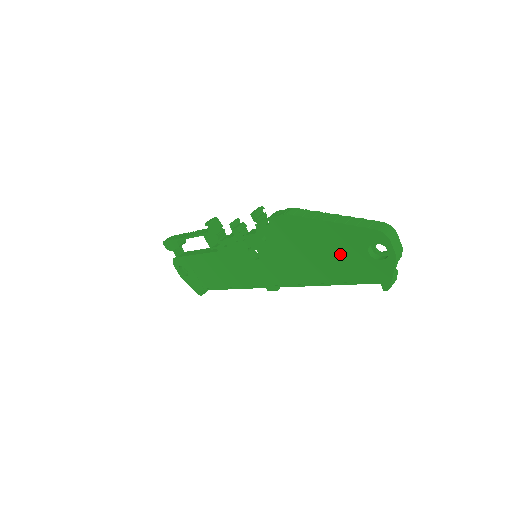
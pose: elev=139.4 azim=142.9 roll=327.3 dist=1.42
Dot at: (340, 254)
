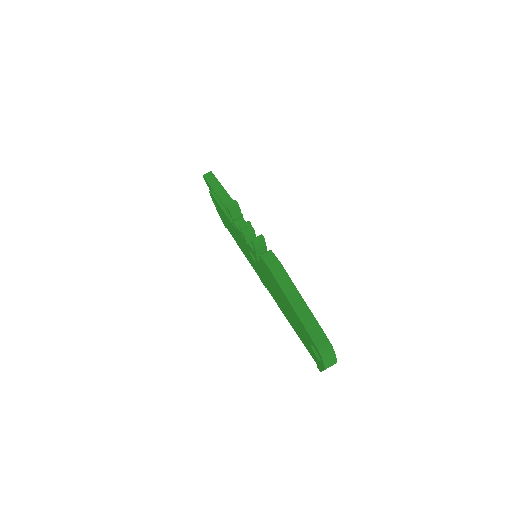
Dot at: (297, 325)
